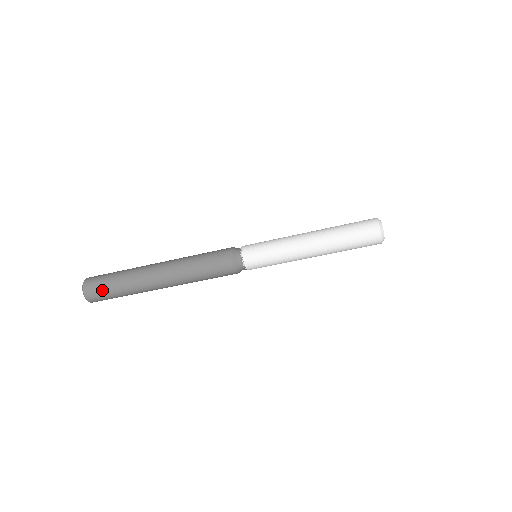
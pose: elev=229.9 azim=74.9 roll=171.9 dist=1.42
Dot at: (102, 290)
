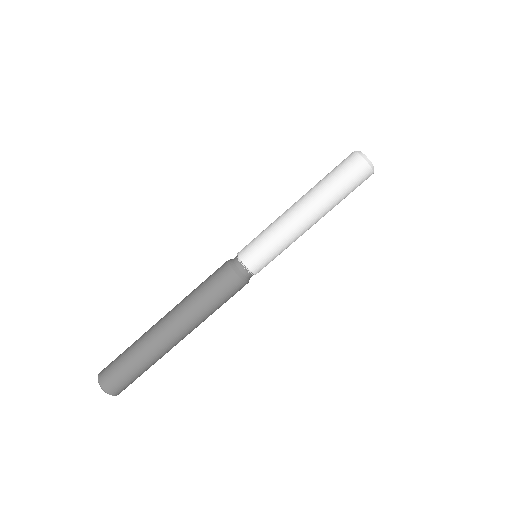
Dot at: (114, 361)
